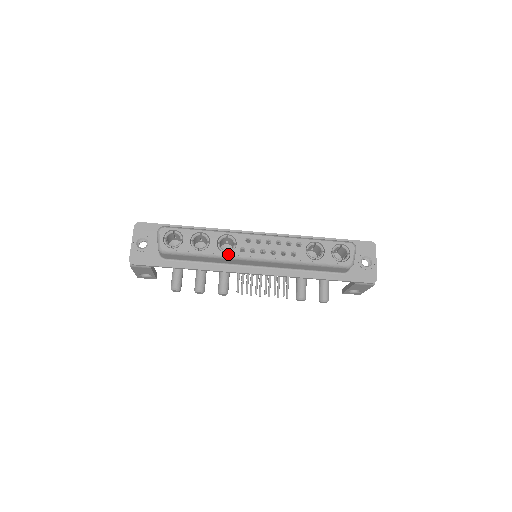
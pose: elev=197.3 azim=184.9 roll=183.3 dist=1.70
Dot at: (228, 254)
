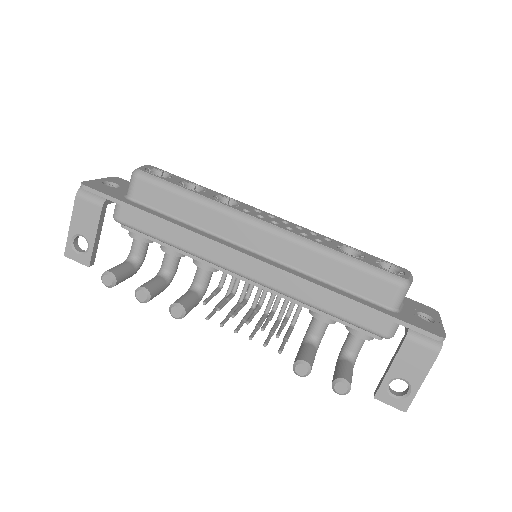
Dot at: (225, 204)
